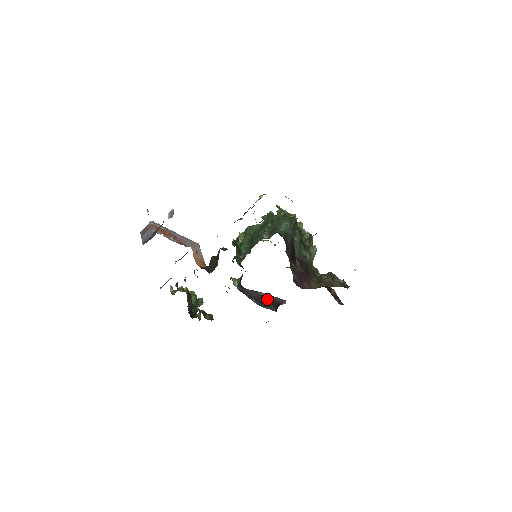
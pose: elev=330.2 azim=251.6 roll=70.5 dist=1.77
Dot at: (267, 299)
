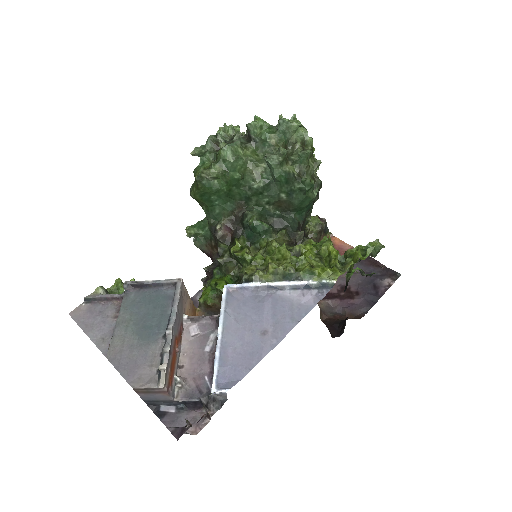
Dot at: occluded
